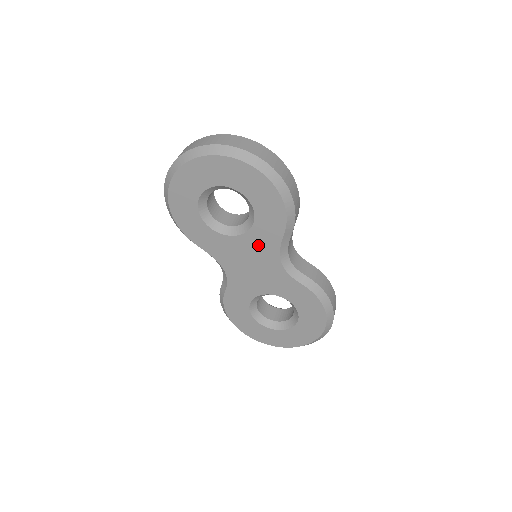
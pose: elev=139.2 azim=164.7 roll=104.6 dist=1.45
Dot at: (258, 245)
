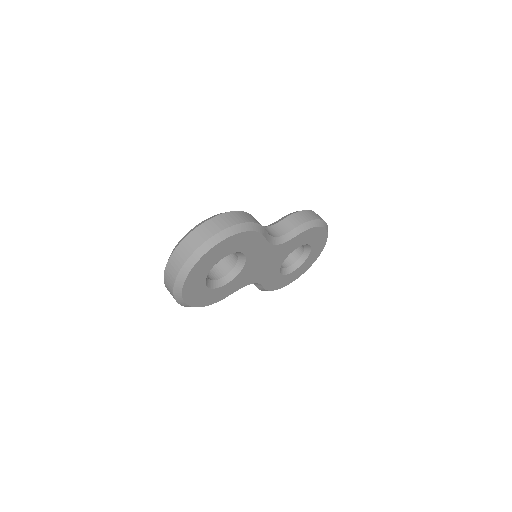
Dot at: (257, 256)
